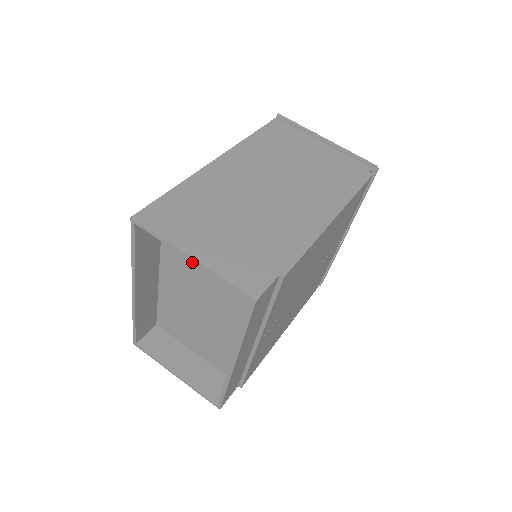
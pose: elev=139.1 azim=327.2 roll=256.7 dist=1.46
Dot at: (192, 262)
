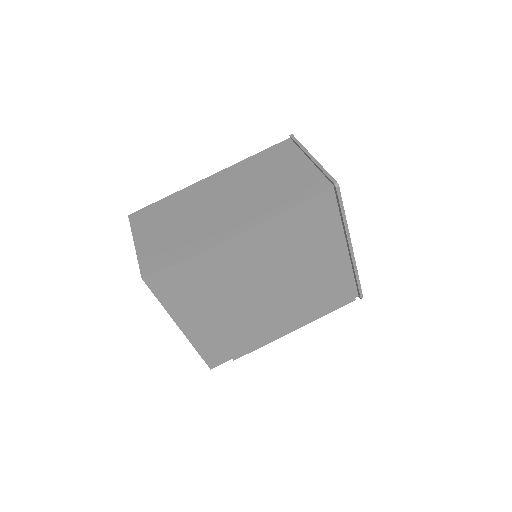
Dot at: occluded
